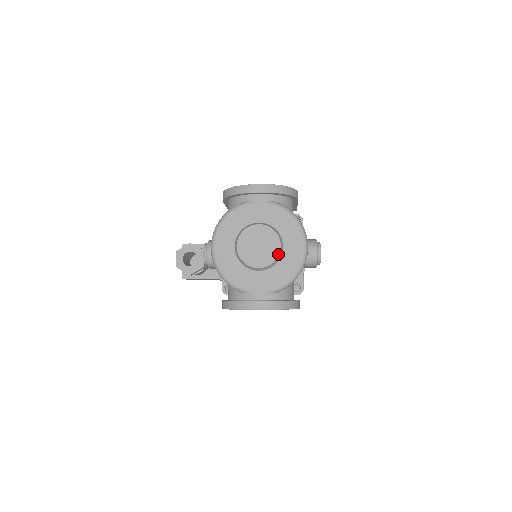
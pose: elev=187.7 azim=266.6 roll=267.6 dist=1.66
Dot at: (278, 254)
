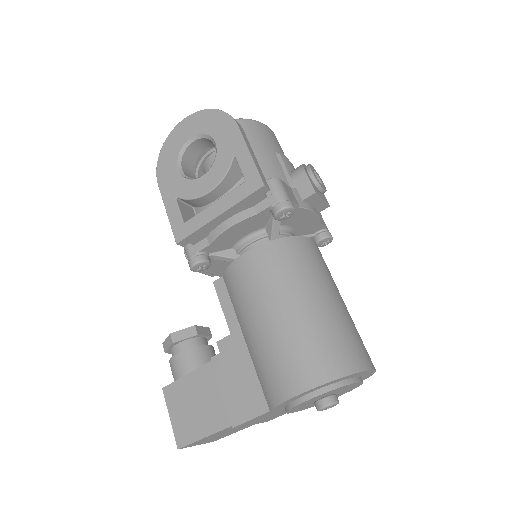
Dot at: occluded
